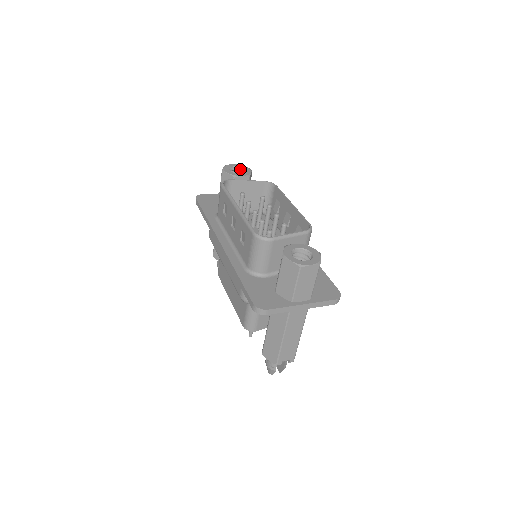
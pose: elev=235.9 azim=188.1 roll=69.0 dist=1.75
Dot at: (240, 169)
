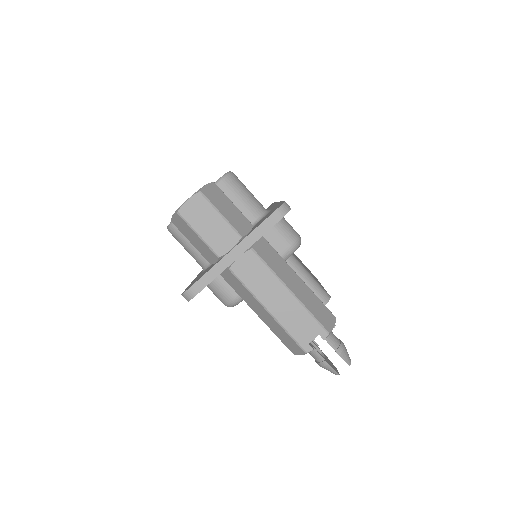
Dot at: occluded
